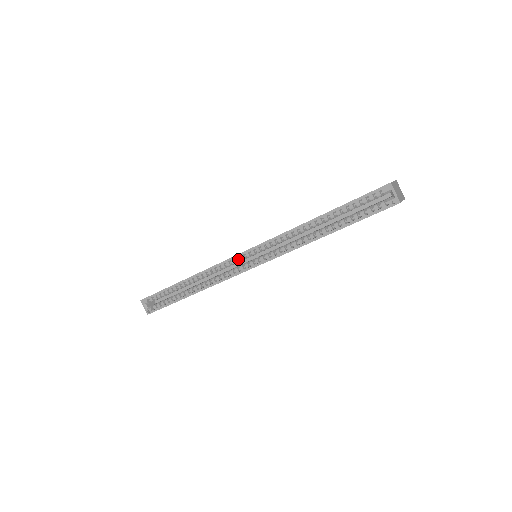
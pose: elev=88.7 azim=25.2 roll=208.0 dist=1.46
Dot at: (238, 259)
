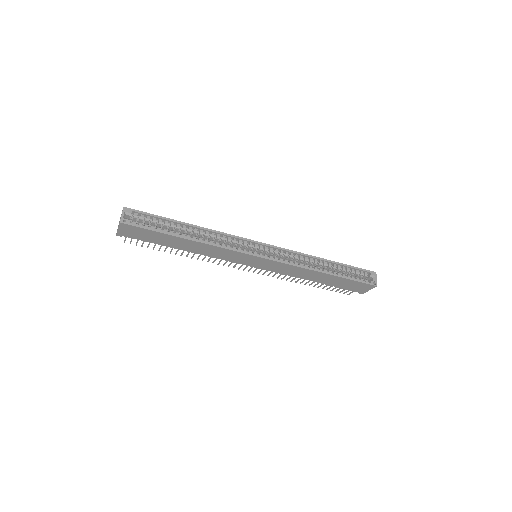
Dot at: (252, 244)
